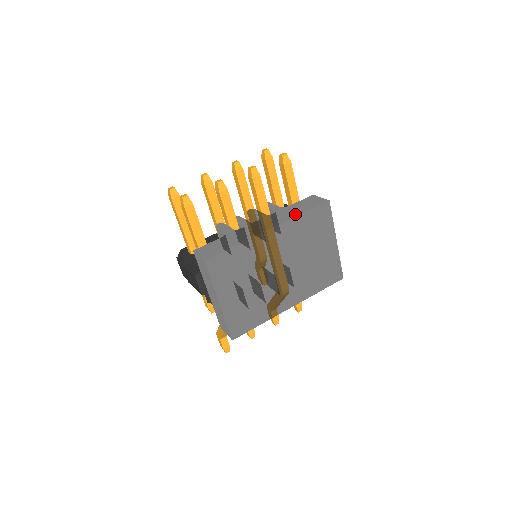
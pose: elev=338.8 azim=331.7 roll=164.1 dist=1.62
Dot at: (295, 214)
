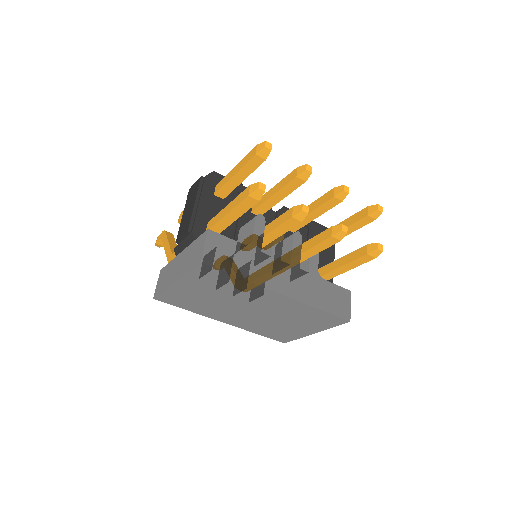
Dot at: (315, 302)
